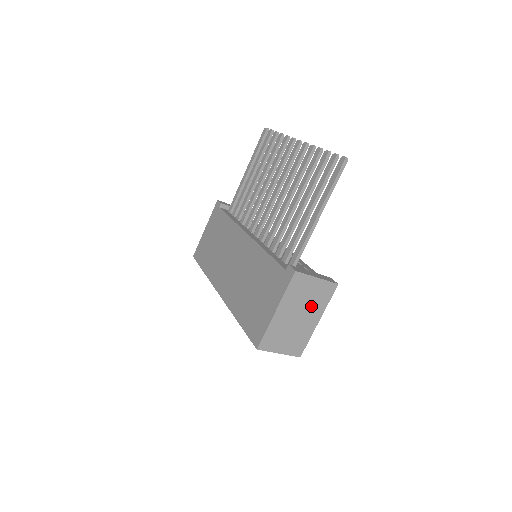
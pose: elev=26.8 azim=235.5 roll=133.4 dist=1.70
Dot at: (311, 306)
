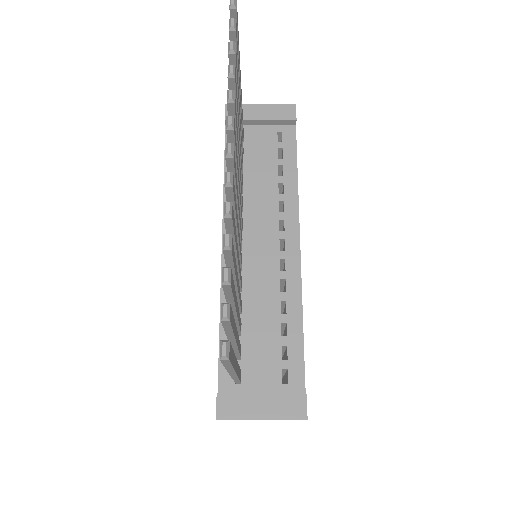
Dot at: occluded
